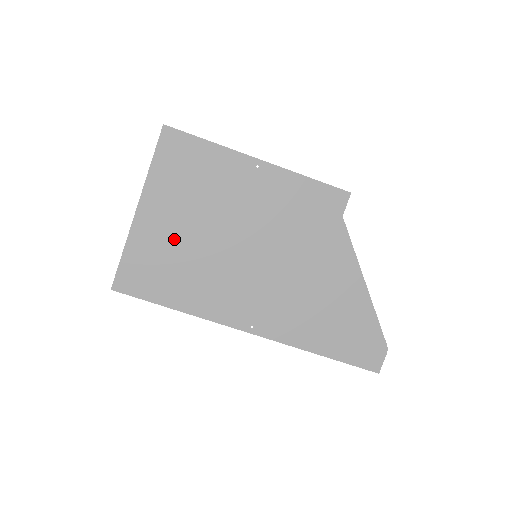
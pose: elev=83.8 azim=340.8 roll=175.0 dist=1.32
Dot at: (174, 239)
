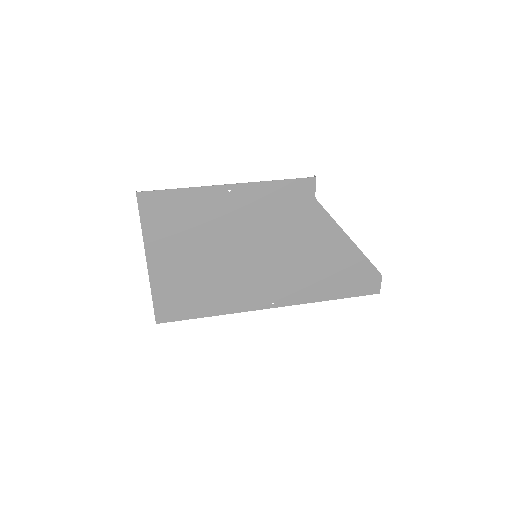
Dot at: (187, 272)
